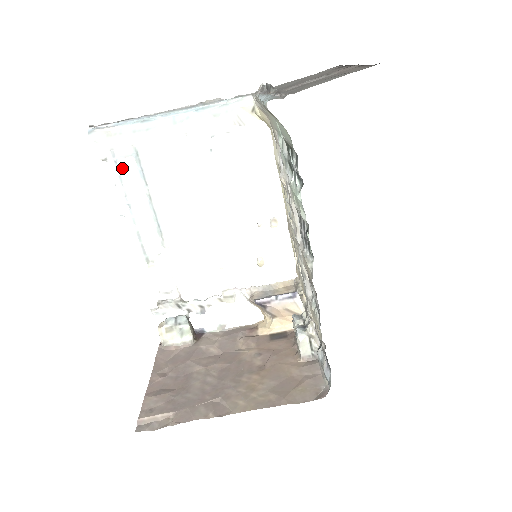
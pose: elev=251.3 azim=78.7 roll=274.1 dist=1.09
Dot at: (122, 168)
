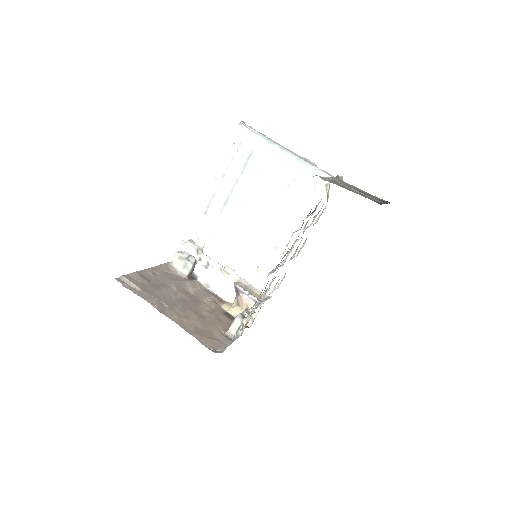
Dot at: occluded
